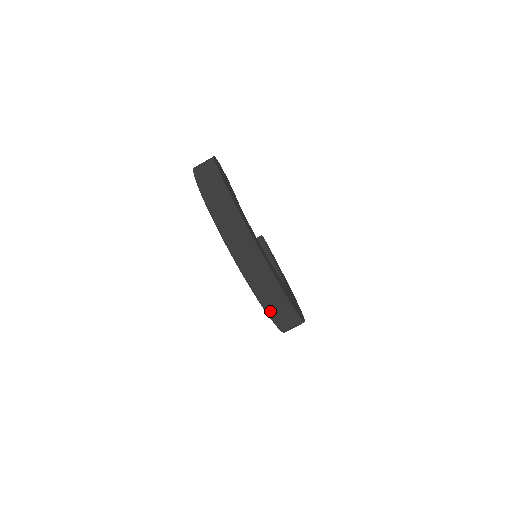
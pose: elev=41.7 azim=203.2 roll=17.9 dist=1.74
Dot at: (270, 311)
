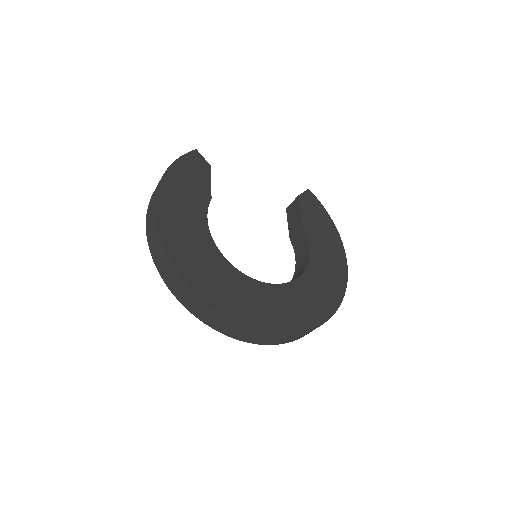
Dot at: (250, 341)
